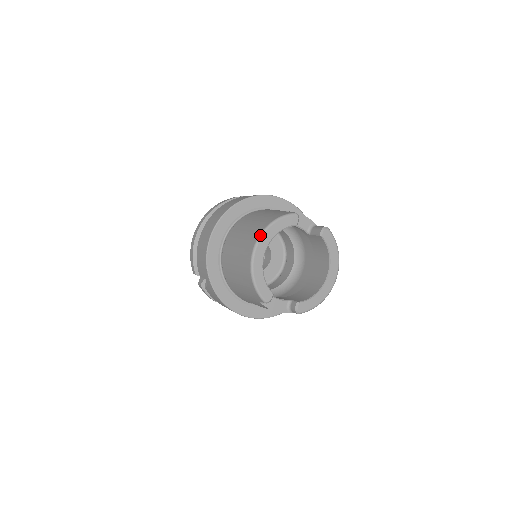
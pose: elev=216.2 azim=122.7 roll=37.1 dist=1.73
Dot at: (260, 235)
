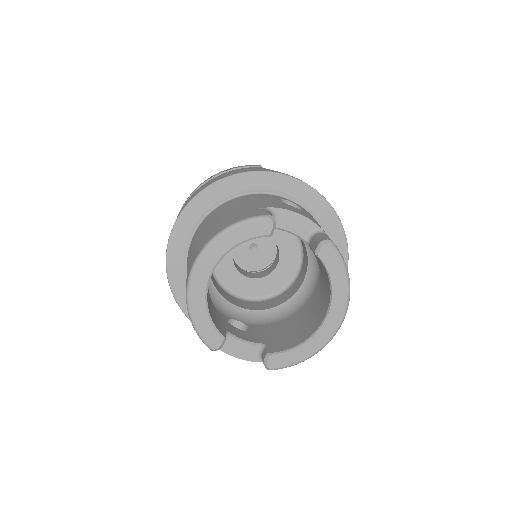
Dot at: (202, 249)
